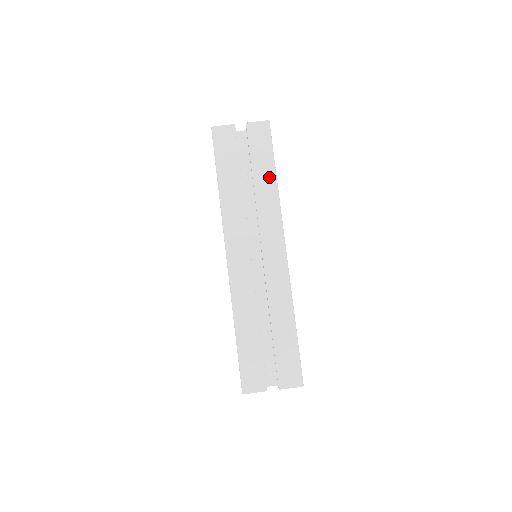
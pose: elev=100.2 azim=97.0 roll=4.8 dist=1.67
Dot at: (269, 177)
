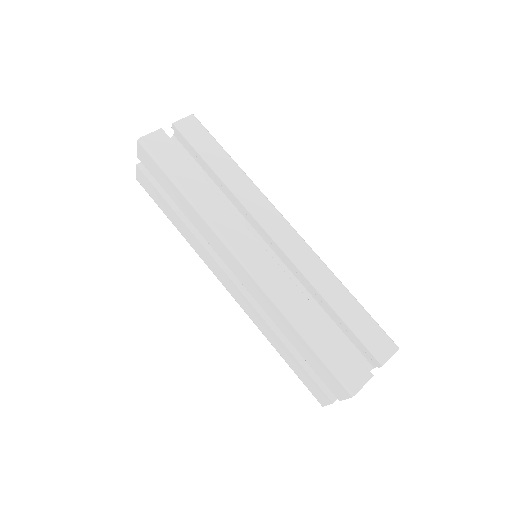
Dot at: (229, 164)
